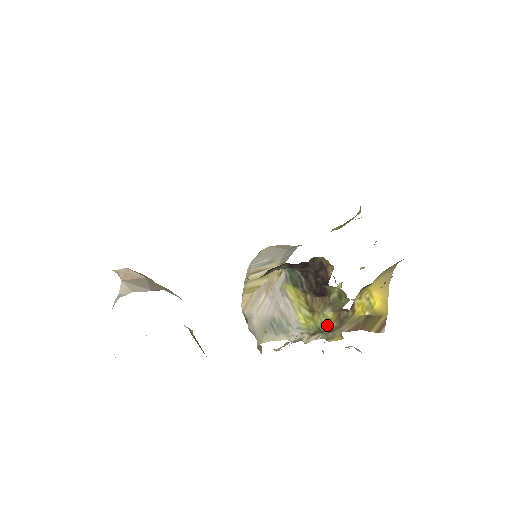
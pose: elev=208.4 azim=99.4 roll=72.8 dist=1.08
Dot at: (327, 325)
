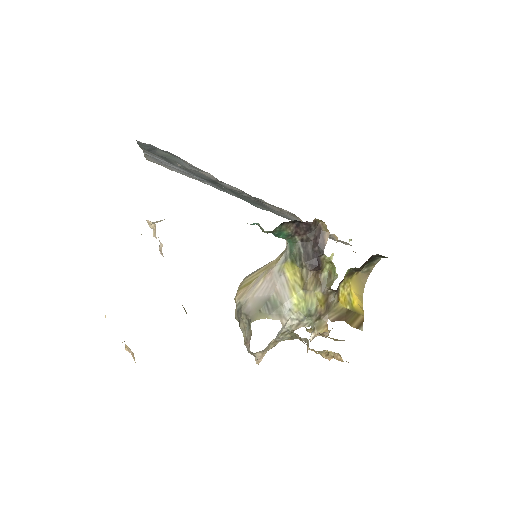
Dot at: (316, 307)
